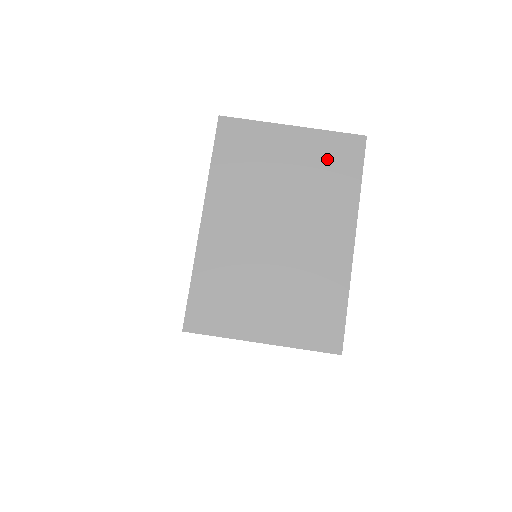
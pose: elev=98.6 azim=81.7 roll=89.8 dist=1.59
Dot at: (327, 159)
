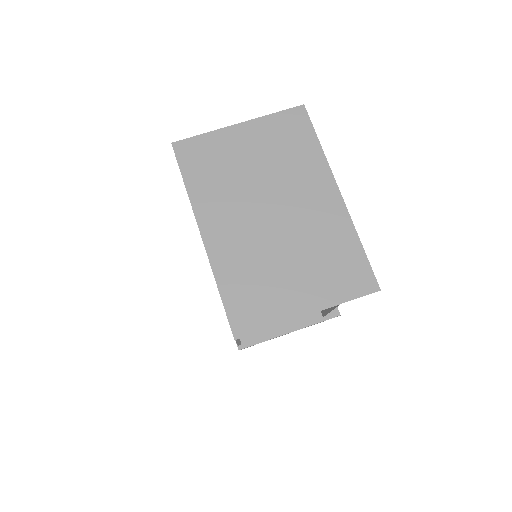
Dot at: (282, 137)
